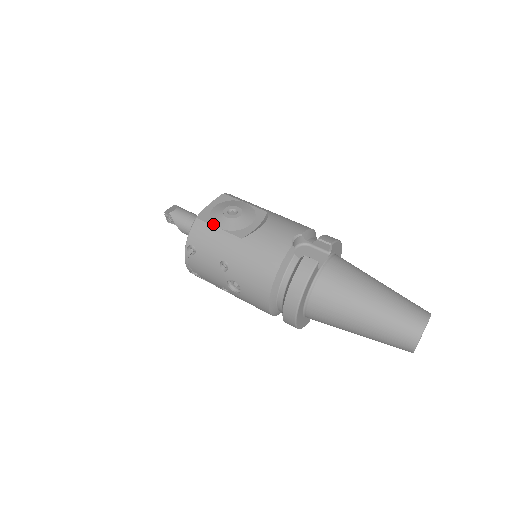
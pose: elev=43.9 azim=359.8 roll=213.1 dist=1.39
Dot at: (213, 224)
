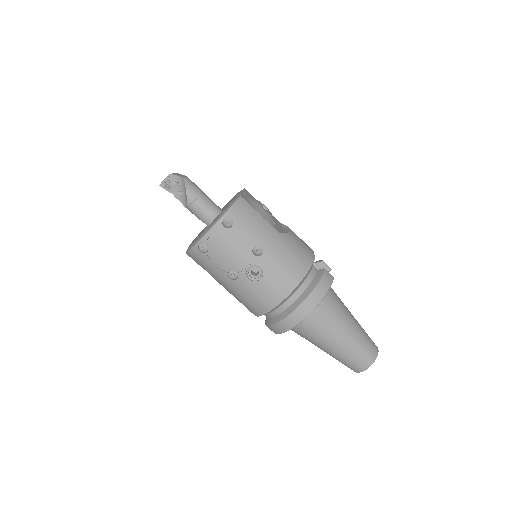
Dot at: (256, 209)
